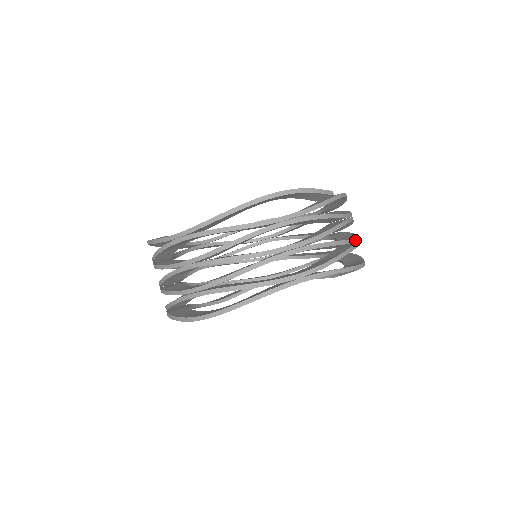
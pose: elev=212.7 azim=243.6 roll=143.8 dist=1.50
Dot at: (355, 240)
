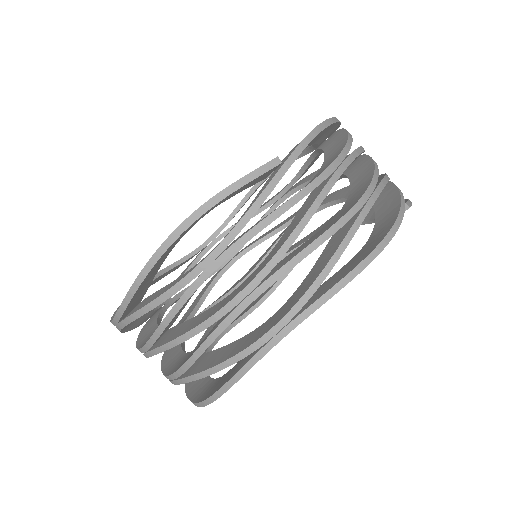
Dot at: (361, 201)
